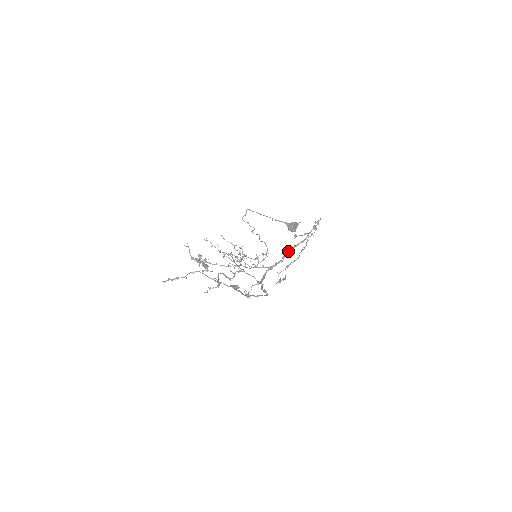
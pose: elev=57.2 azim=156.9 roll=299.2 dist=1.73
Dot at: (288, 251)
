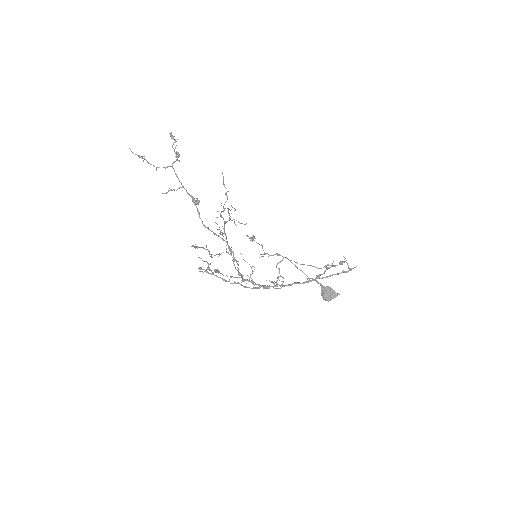
Dot at: (299, 282)
